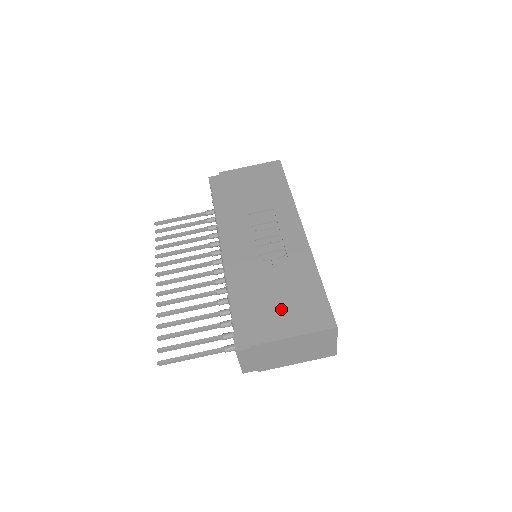
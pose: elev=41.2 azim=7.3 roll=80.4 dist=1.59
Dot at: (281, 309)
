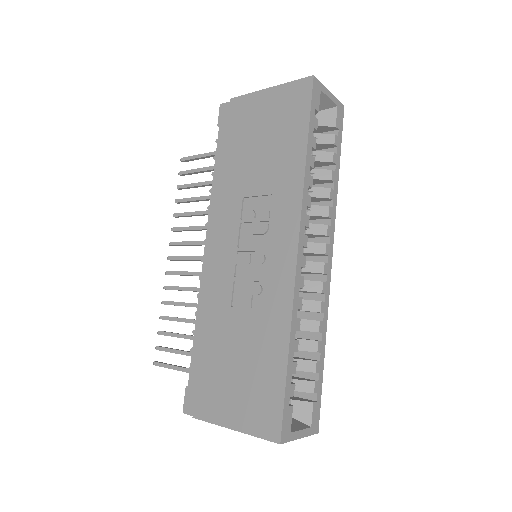
Dot at: (232, 382)
